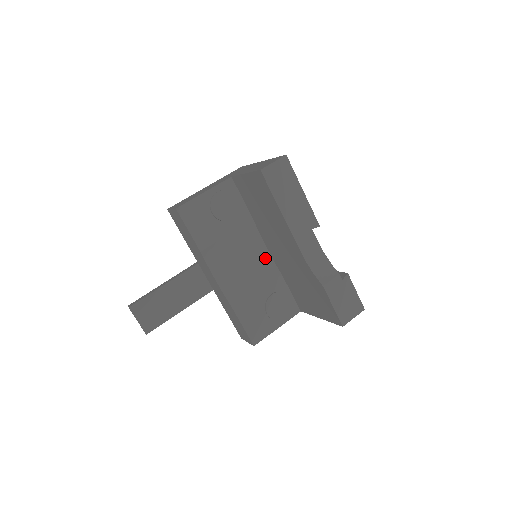
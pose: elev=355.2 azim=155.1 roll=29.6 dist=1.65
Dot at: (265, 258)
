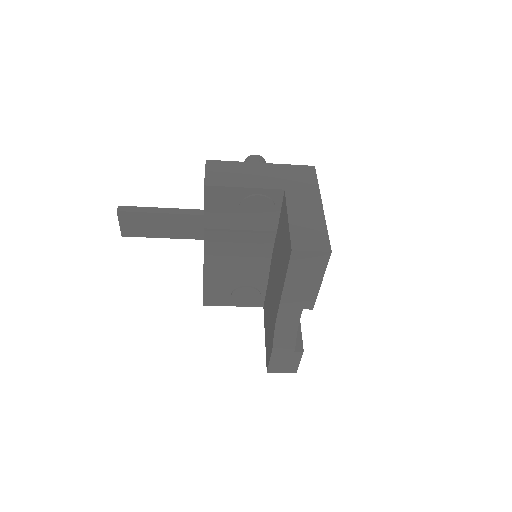
Dot at: (264, 260)
